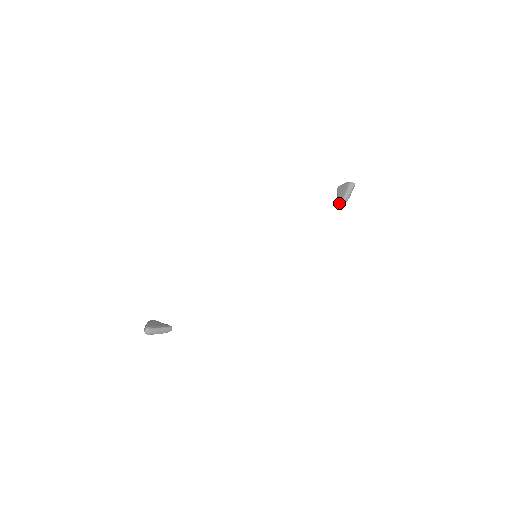
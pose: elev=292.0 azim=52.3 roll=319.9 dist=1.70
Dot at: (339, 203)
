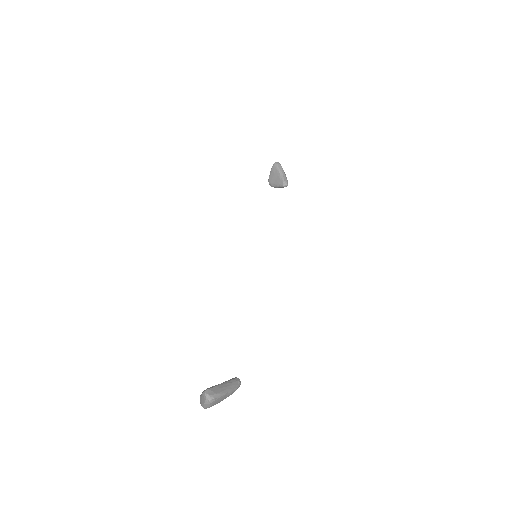
Dot at: (282, 185)
